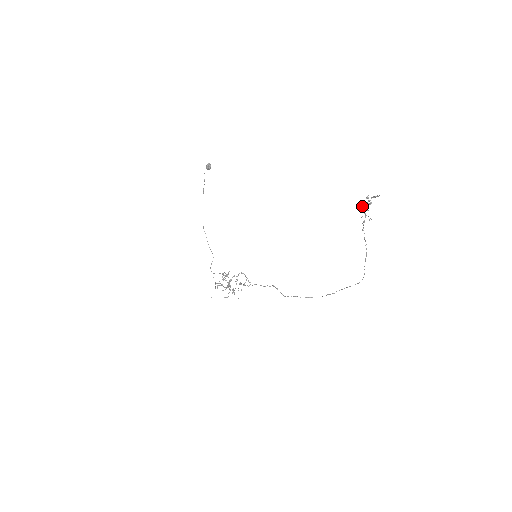
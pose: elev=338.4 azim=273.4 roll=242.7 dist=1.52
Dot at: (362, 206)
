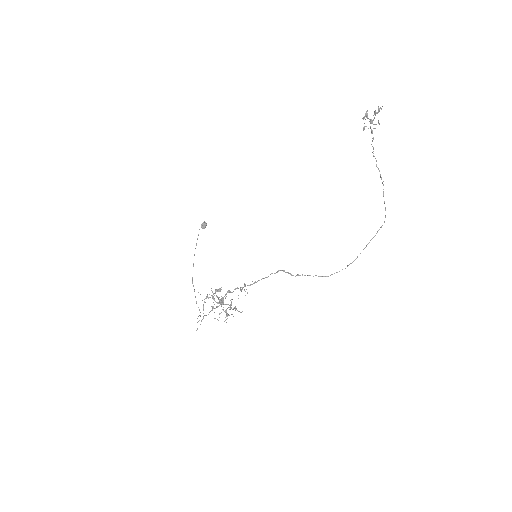
Dot at: occluded
